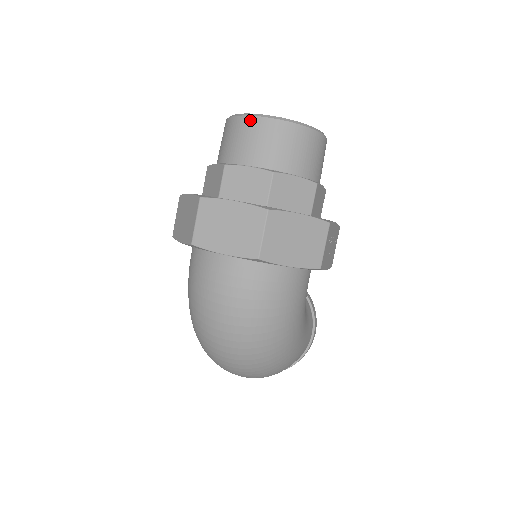
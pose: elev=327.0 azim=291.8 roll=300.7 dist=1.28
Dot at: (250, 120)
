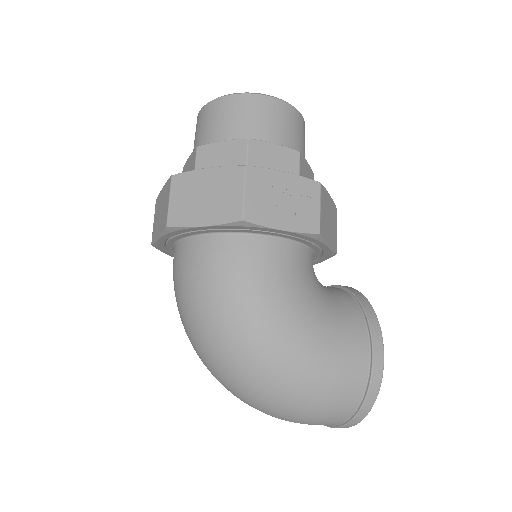
Dot at: (197, 121)
